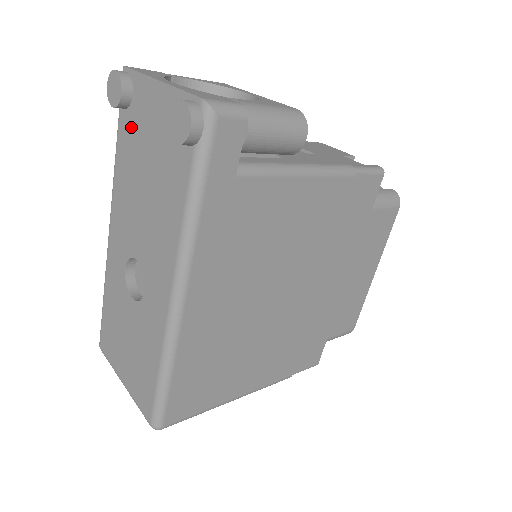
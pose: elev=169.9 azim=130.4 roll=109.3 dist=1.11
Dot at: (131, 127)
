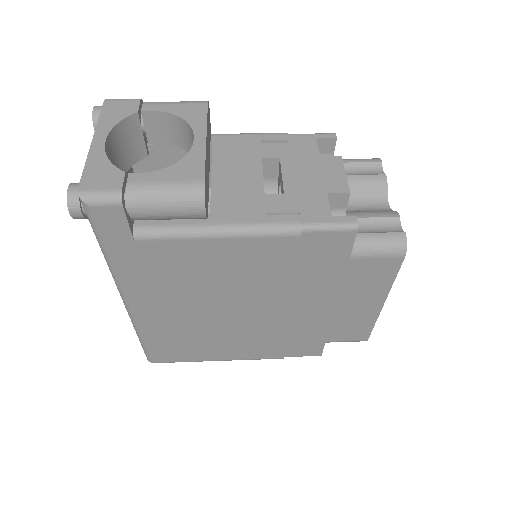
Dot at: occluded
